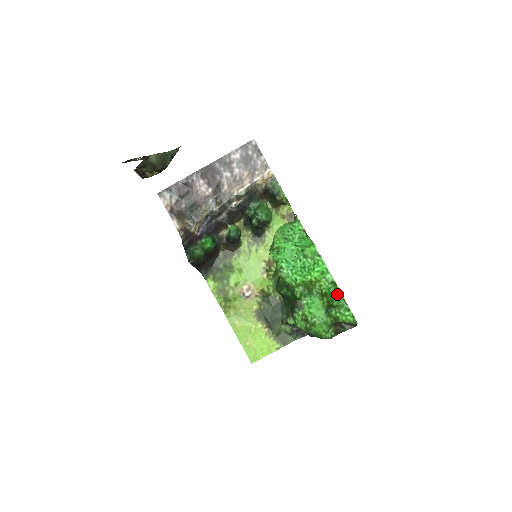
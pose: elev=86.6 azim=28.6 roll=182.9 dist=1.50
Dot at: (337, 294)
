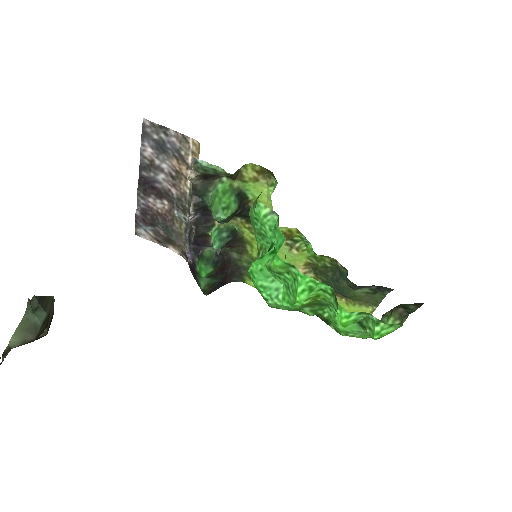
Dot at: (342, 317)
